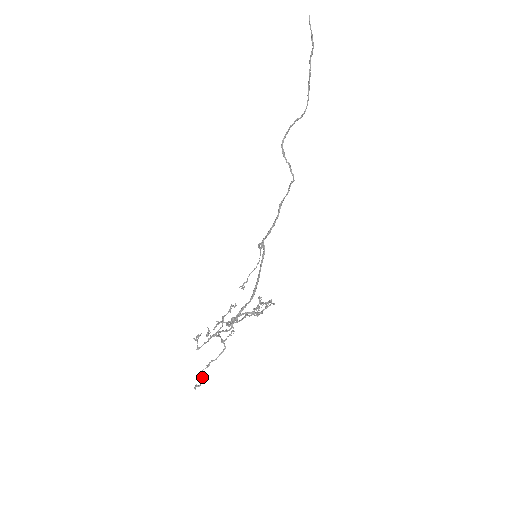
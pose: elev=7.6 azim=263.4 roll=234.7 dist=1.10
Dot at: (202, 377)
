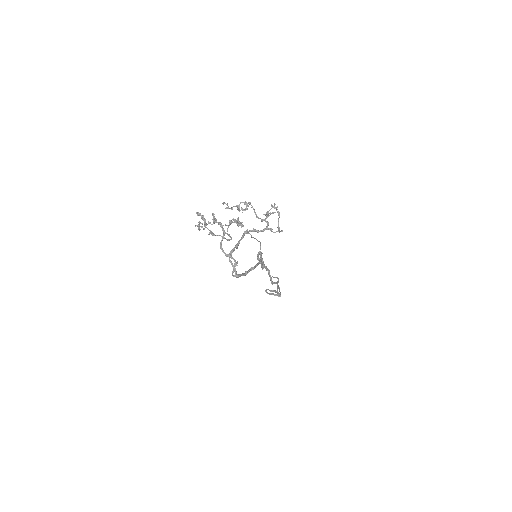
Dot at: (205, 223)
